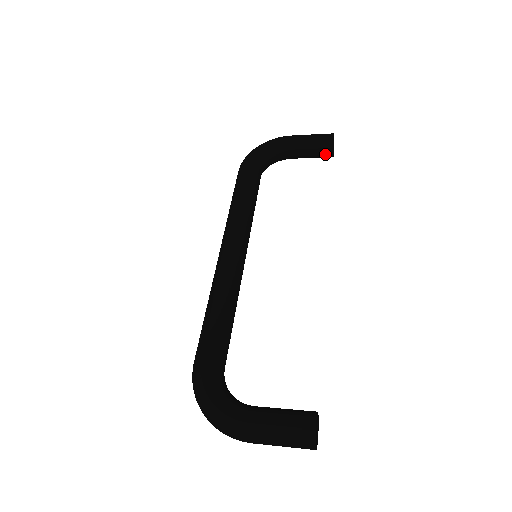
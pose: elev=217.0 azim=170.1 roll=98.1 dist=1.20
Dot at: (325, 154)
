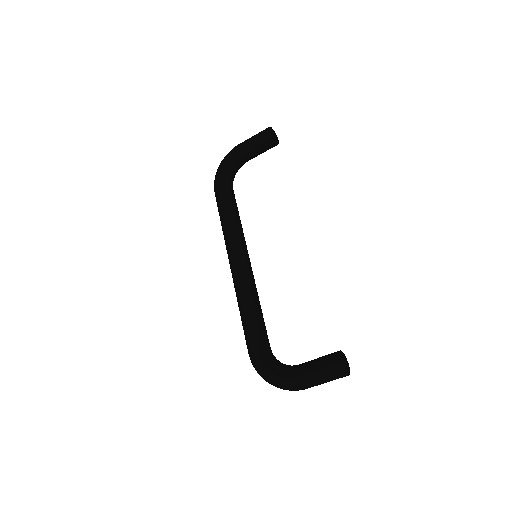
Dot at: (271, 146)
